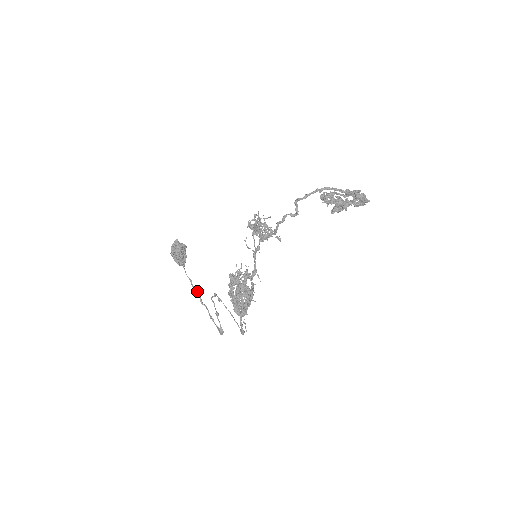
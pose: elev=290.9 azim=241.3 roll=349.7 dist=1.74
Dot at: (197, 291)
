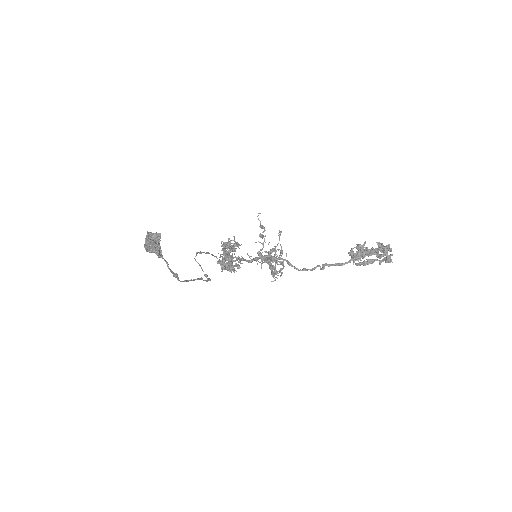
Dot at: occluded
